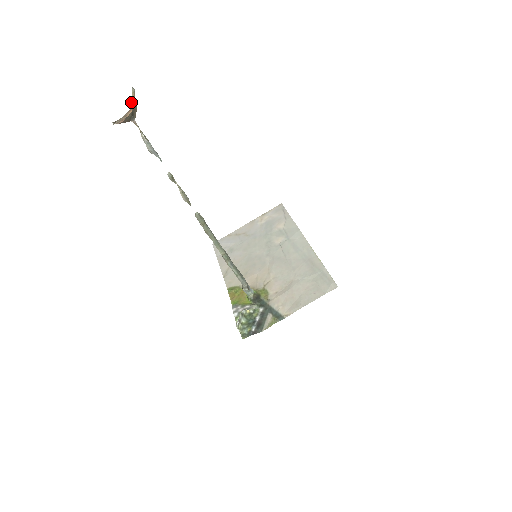
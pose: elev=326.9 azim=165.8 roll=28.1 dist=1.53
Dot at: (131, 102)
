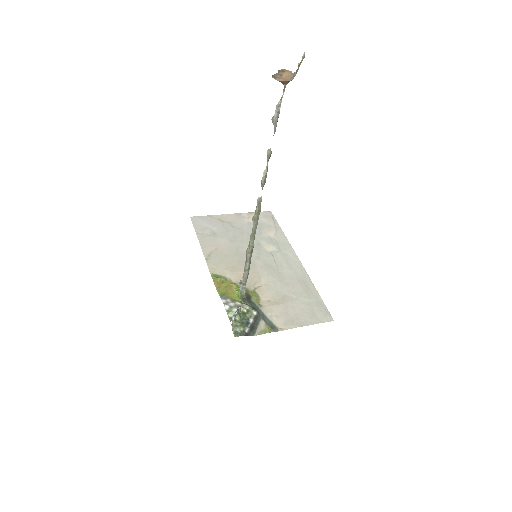
Dot at: (298, 67)
